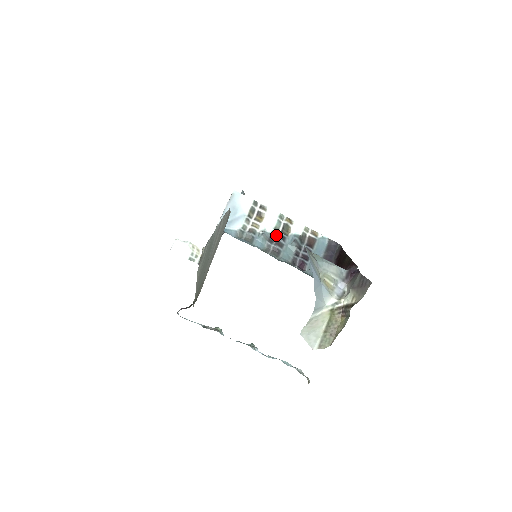
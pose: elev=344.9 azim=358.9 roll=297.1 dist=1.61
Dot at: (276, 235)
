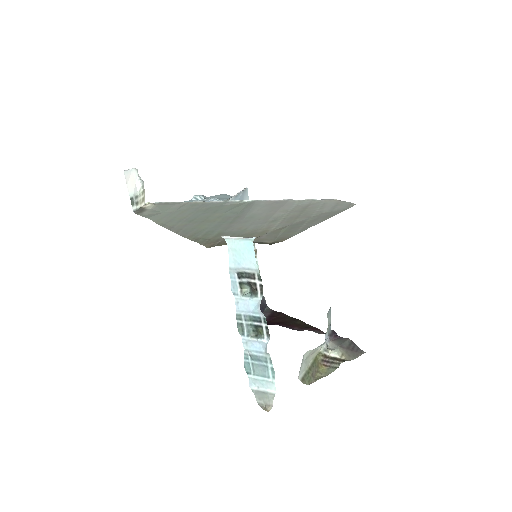
Dot at: occluded
